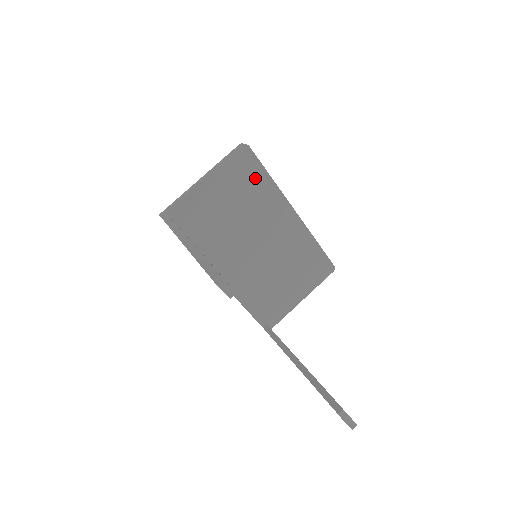
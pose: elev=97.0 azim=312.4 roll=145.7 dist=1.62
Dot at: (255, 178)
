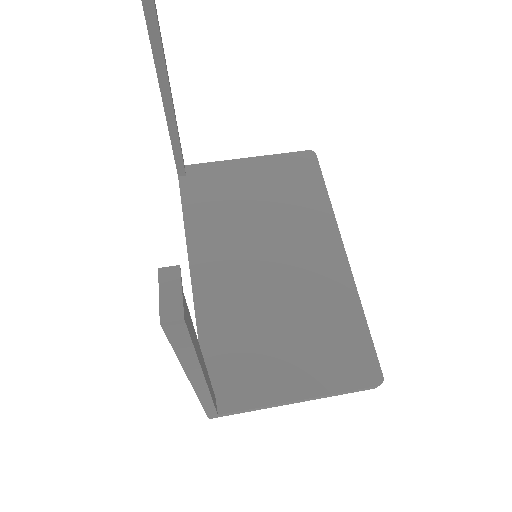
Dot at: (307, 186)
